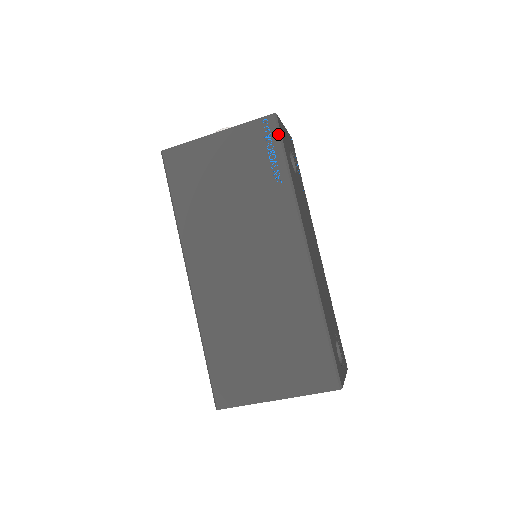
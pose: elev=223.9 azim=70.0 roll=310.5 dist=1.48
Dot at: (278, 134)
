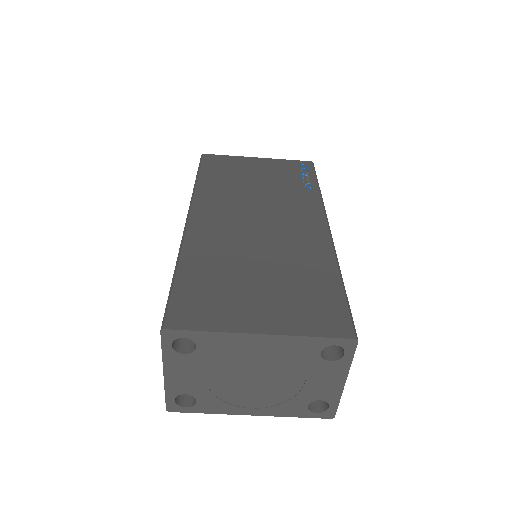
Dot at: (313, 169)
